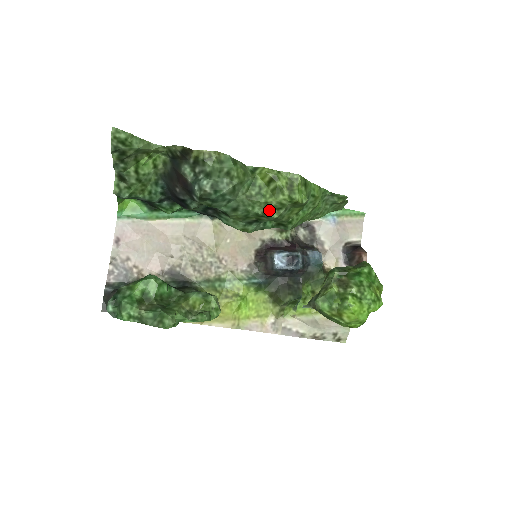
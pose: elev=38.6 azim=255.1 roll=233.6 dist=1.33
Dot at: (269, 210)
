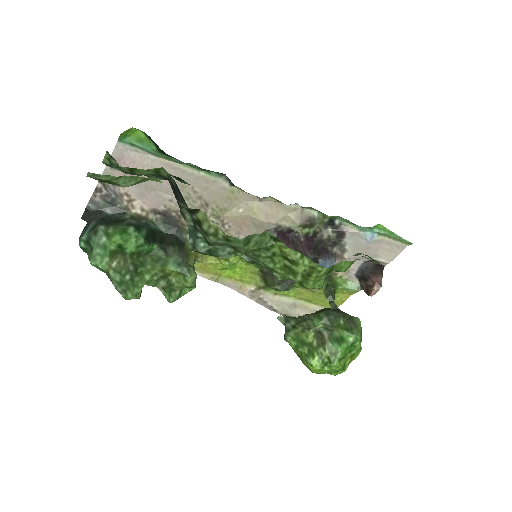
Dot at: (274, 273)
